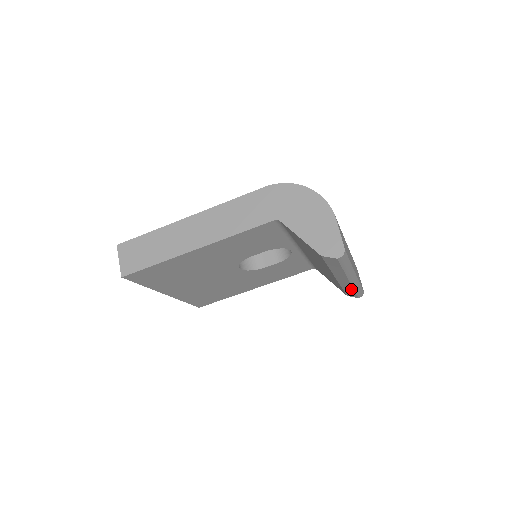
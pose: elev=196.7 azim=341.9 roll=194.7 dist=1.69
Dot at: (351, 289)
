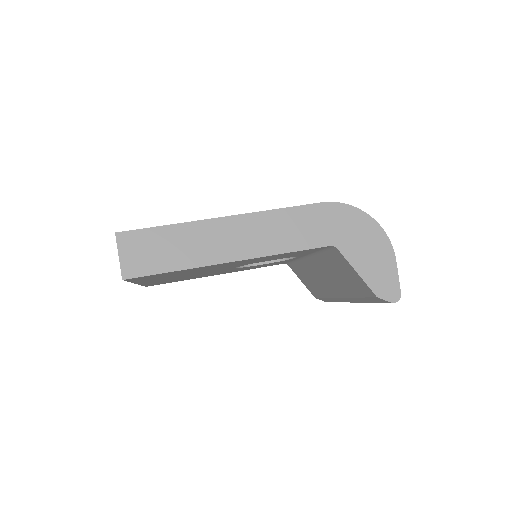
Dot at: (337, 301)
